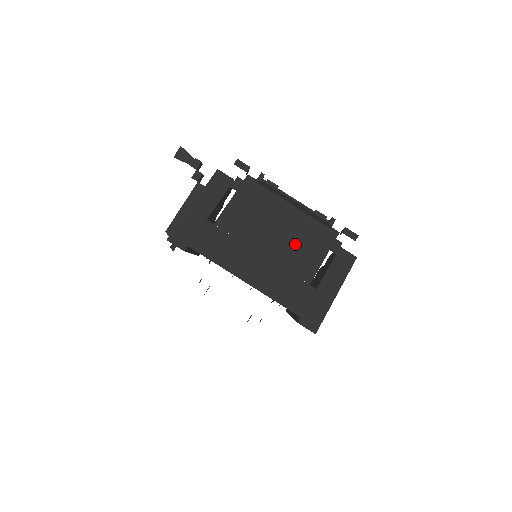
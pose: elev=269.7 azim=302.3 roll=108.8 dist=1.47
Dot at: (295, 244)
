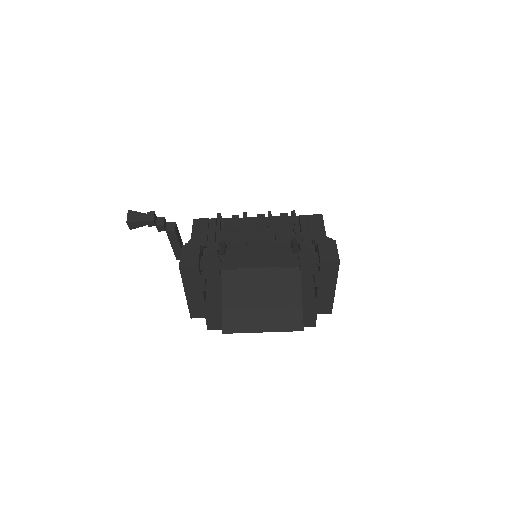
Dot at: occluded
